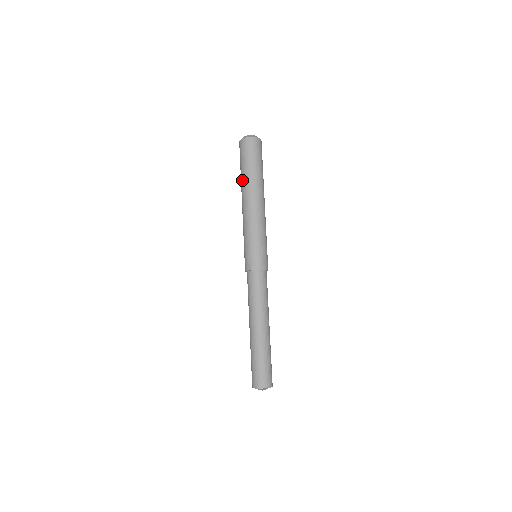
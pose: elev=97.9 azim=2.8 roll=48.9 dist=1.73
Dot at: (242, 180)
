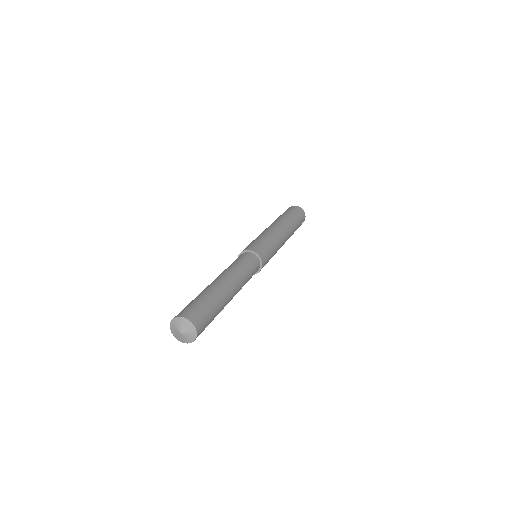
Dot at: occluded
